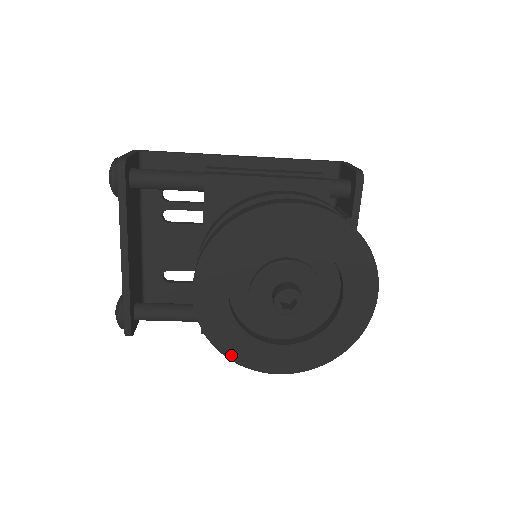
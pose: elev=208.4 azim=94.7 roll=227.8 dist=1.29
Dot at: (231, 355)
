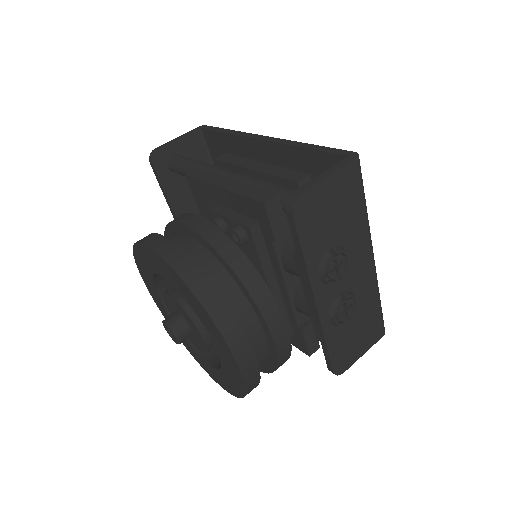
Dot at: (186, 346)
